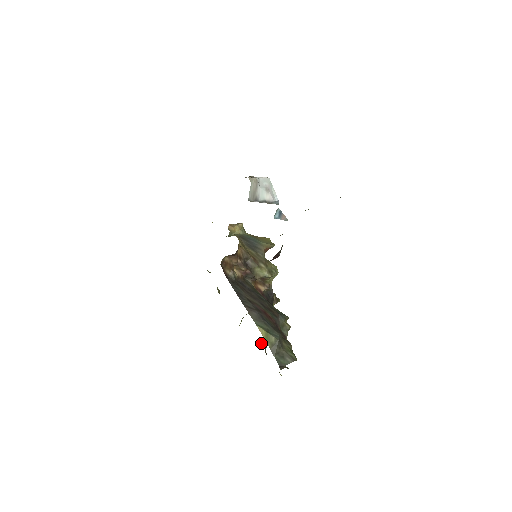
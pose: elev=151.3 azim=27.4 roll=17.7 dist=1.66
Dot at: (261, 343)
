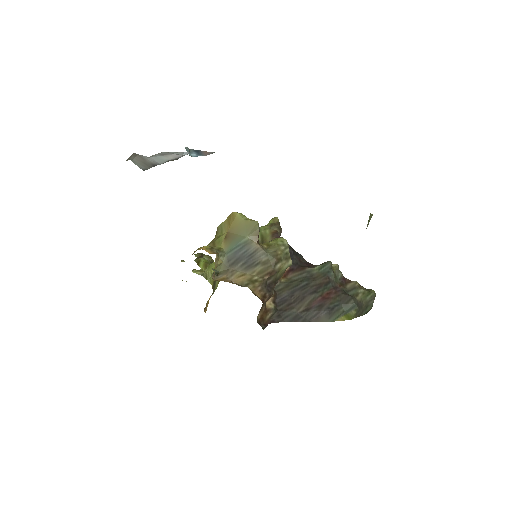
Dot at: occluded
